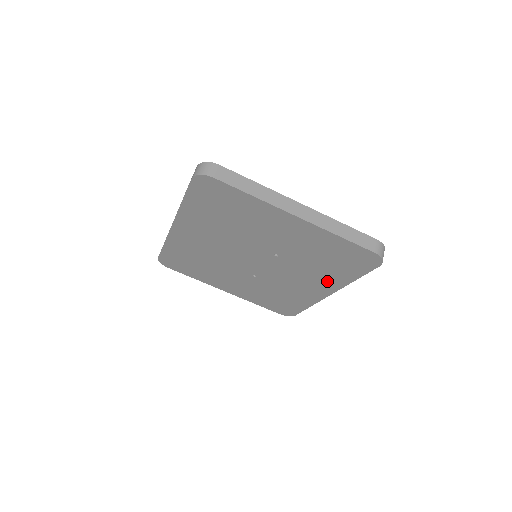
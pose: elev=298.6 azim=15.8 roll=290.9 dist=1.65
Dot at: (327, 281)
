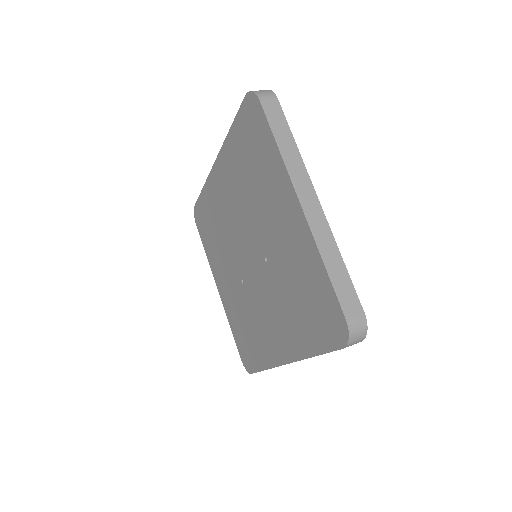
Dot at: (291, 337)
